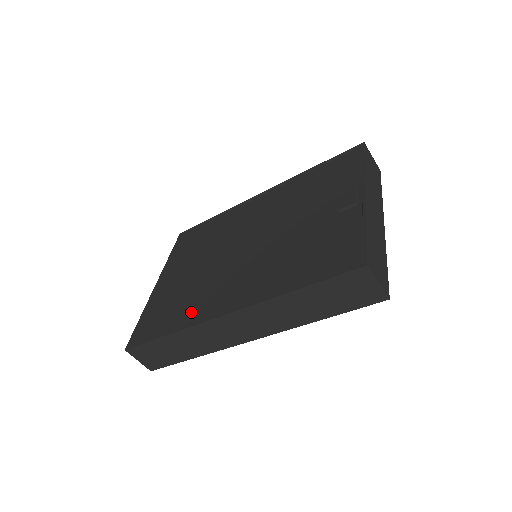
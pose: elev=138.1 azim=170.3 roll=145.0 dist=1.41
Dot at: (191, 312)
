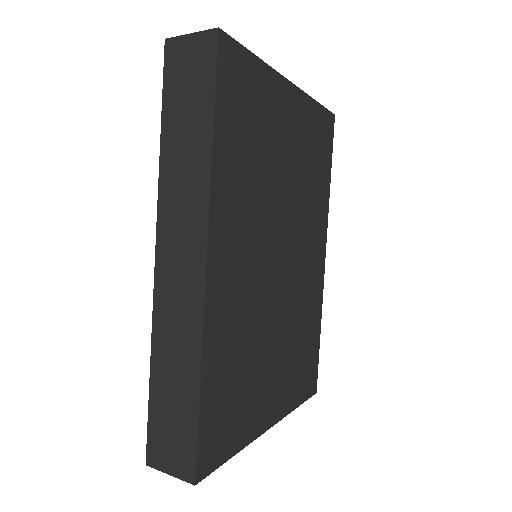
Dot at: occluded
